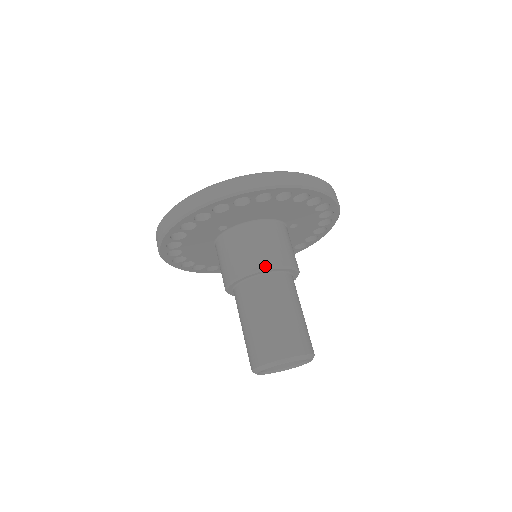
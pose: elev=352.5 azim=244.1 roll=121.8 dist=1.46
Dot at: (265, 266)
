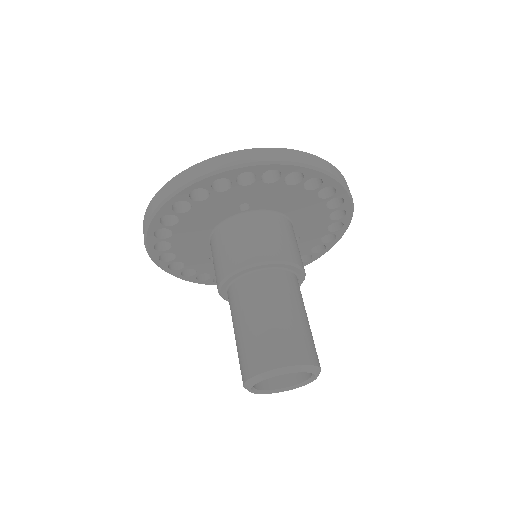
Dot at: (288, 259)
